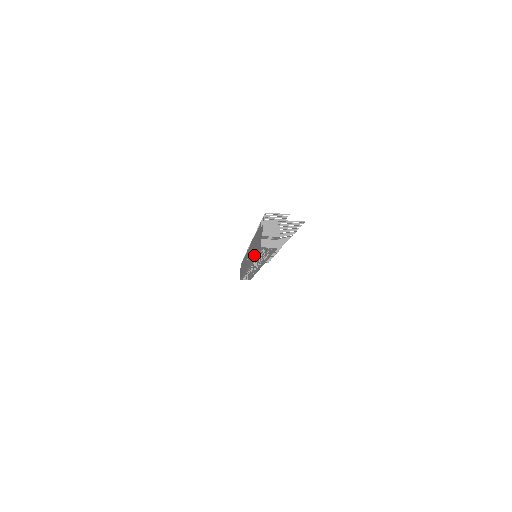
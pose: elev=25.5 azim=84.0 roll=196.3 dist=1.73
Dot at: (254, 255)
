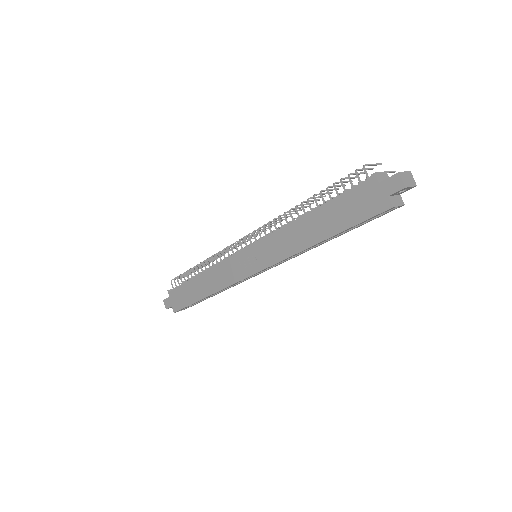
Dot at: (325, 237)
